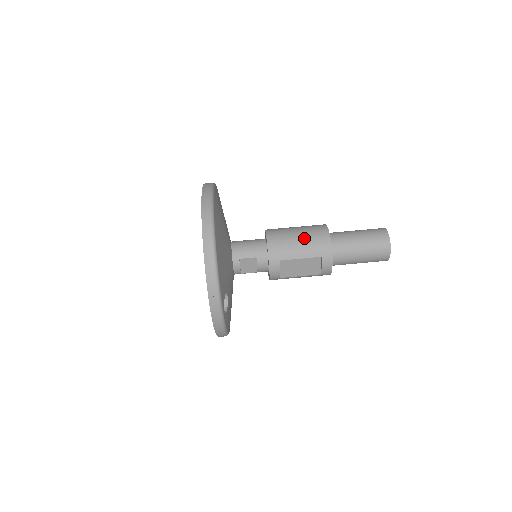
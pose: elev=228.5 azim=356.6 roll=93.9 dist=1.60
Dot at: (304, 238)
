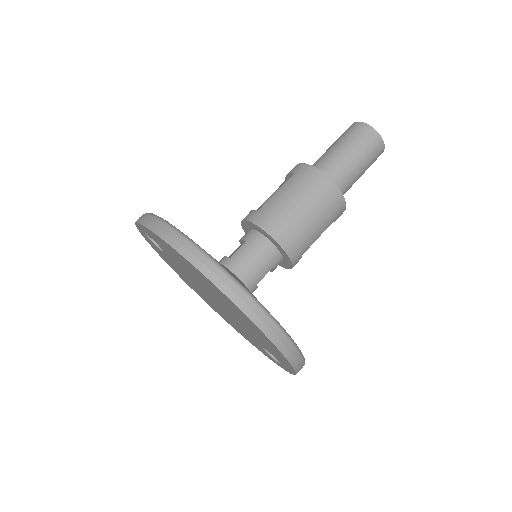
Dot at: (317, 214)
